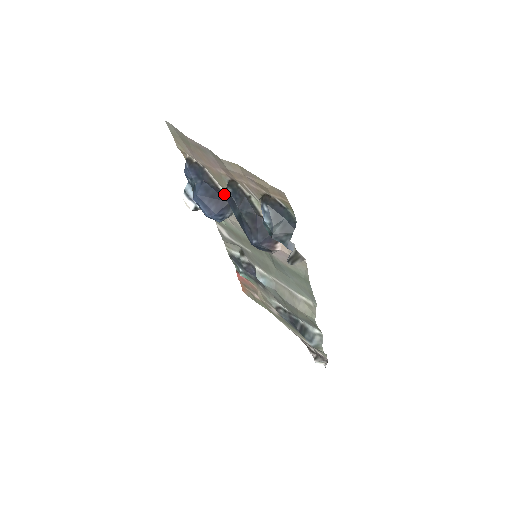
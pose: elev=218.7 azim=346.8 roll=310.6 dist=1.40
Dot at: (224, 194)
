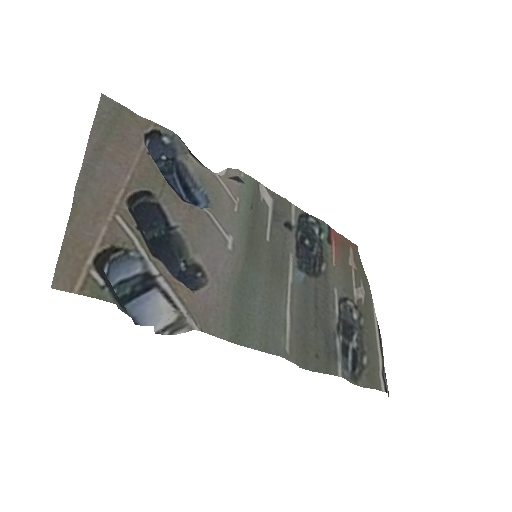
Dot at: (174, 190)
